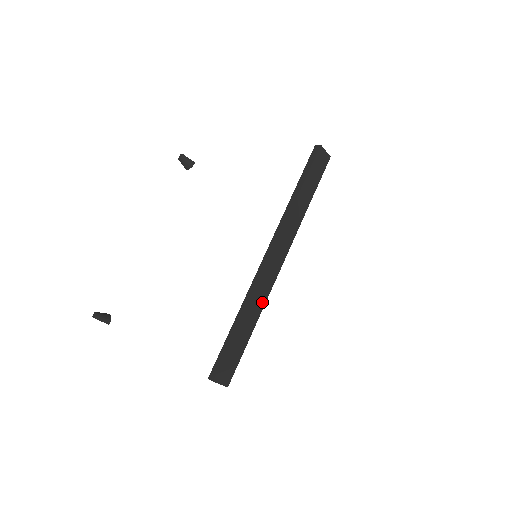
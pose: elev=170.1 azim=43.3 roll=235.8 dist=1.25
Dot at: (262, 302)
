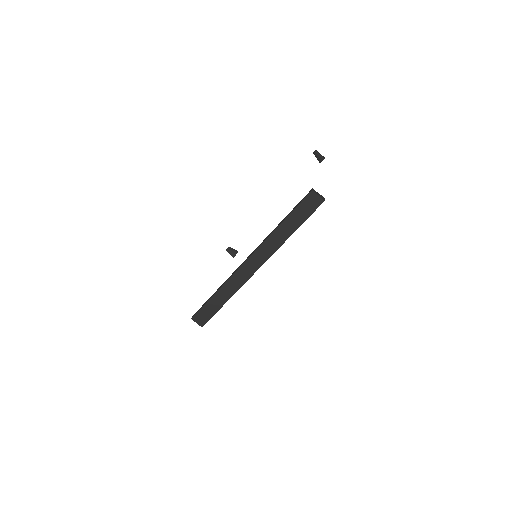
Dot at: (236, 288)
